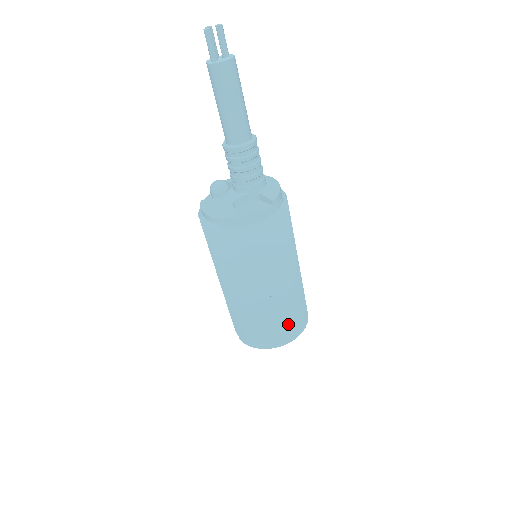
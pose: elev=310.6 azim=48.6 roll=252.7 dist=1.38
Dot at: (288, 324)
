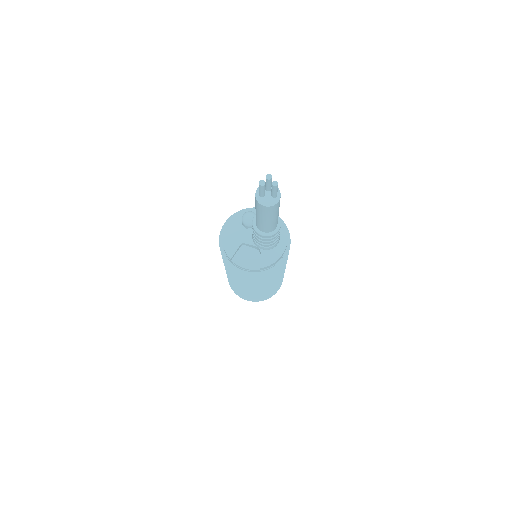
Dot at: (249, 297)
